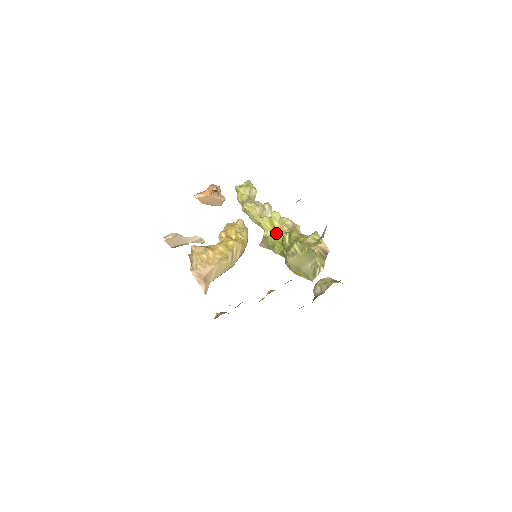
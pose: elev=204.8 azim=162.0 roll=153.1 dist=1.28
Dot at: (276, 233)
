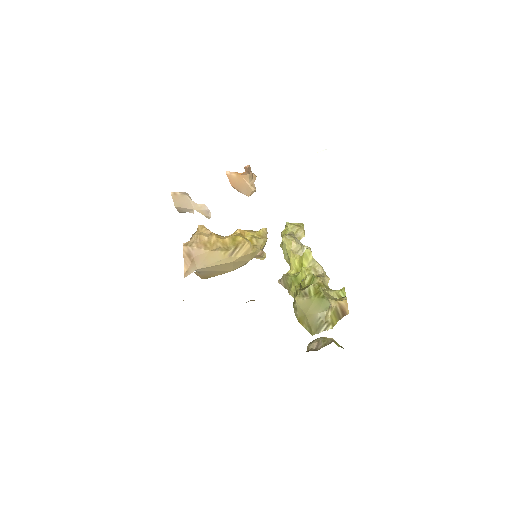
Dot at: (300, 273)
